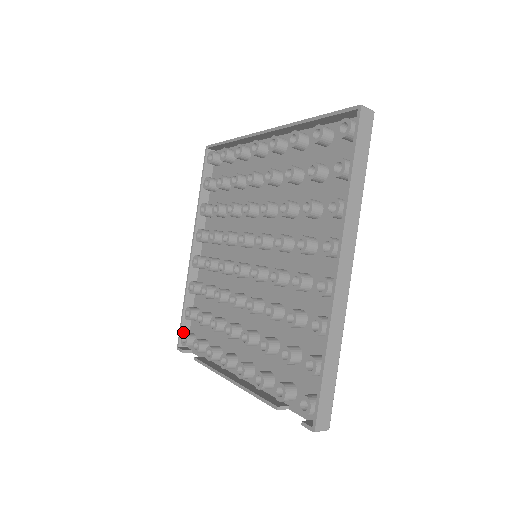
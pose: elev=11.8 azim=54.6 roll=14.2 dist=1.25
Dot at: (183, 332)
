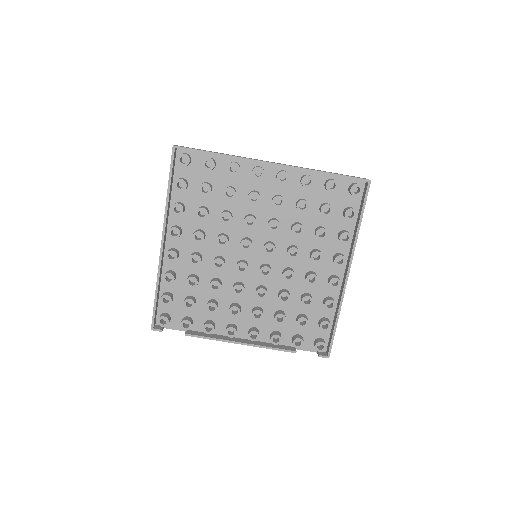
Dot at: (155, 315)
